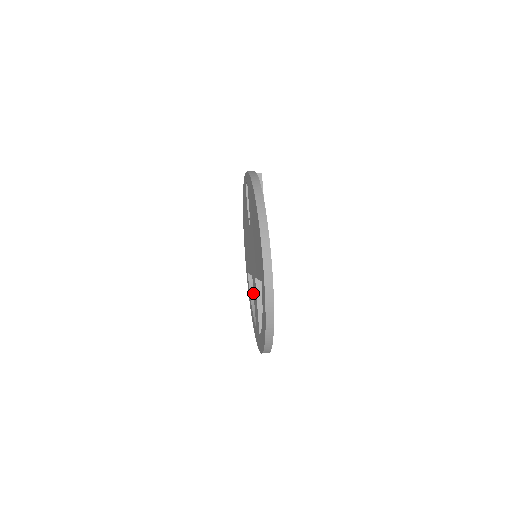
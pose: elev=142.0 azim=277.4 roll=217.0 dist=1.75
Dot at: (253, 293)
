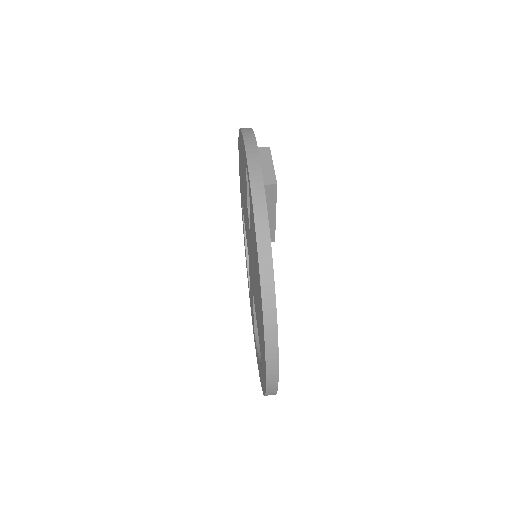
Dot at: occluded
